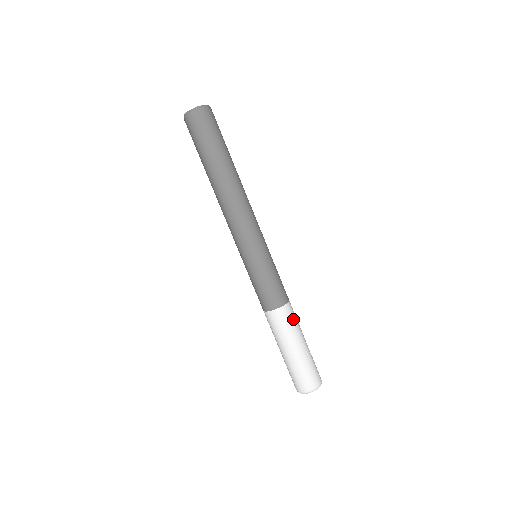
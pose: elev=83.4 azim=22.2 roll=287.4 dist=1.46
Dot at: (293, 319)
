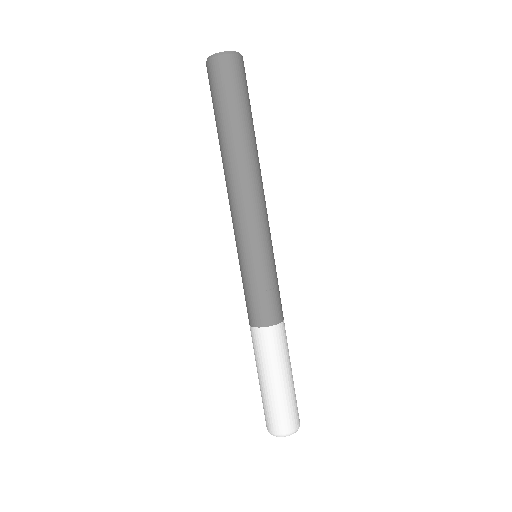
Dot at: (280, 345)
